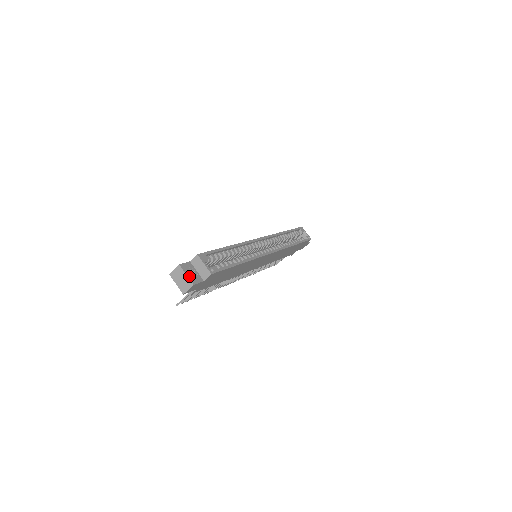
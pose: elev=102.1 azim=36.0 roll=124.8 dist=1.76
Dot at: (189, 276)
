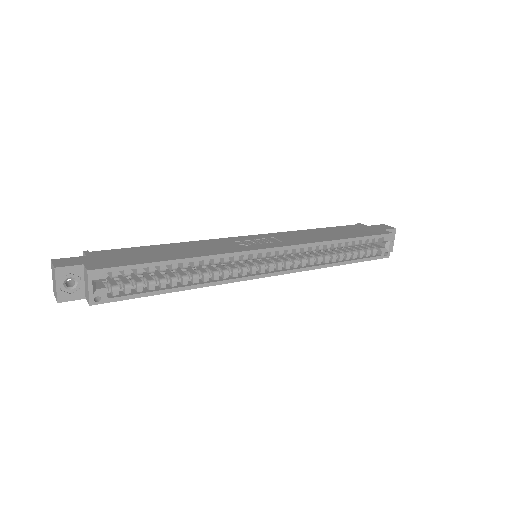
Dot at: (60, 288)
